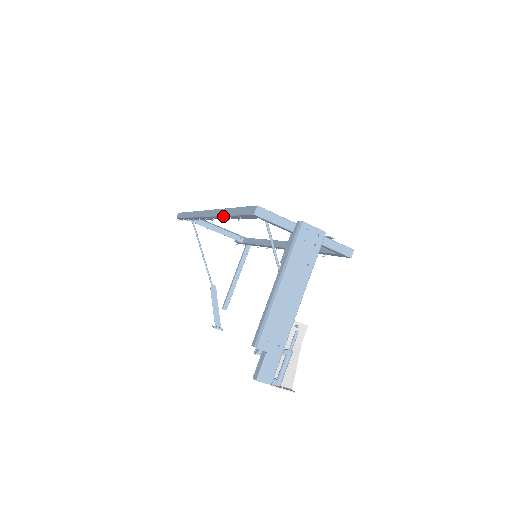
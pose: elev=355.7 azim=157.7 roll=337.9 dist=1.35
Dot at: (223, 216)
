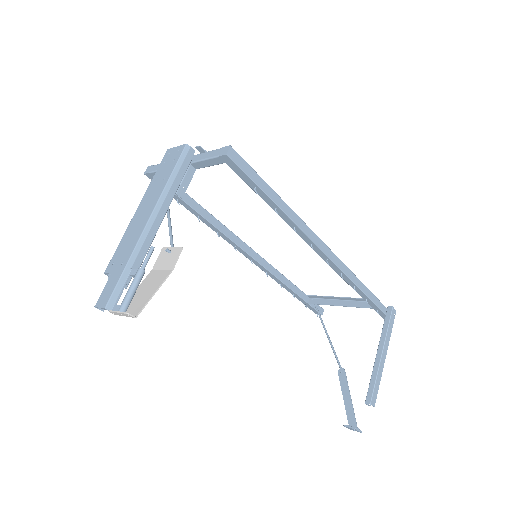
Dot at: (208, 226)
